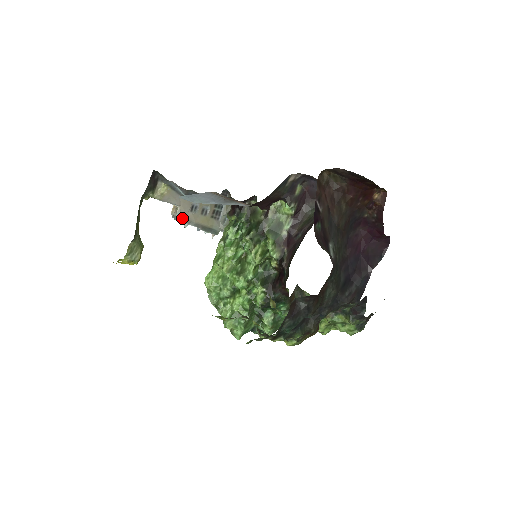
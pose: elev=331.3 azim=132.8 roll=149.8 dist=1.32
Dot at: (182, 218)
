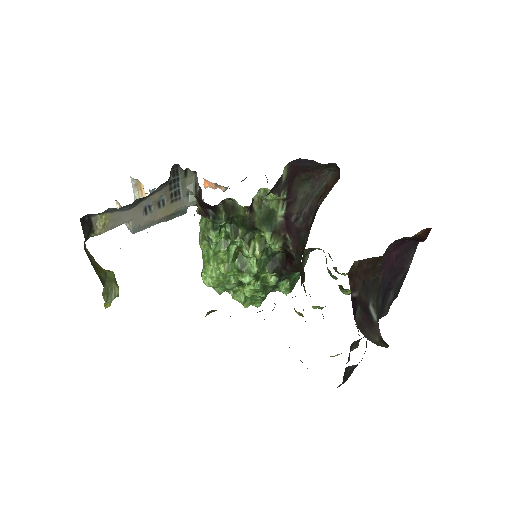
Dot at: (140, 227)
